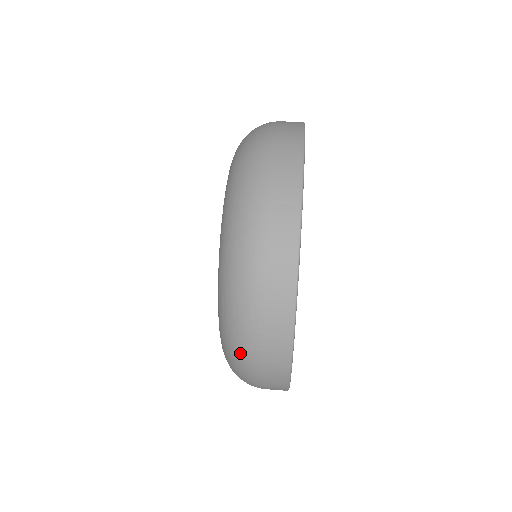
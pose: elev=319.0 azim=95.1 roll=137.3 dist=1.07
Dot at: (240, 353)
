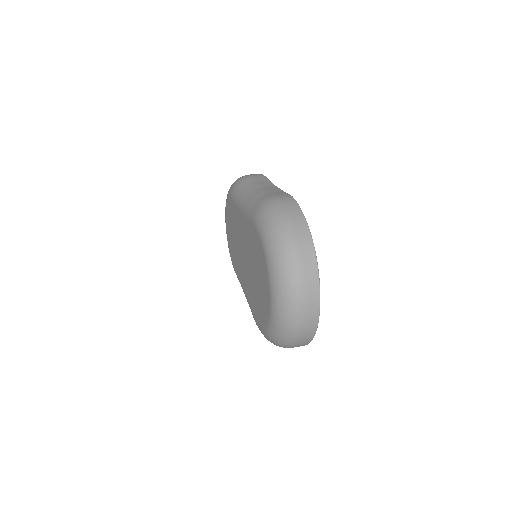
Dot at: (284, 346)
